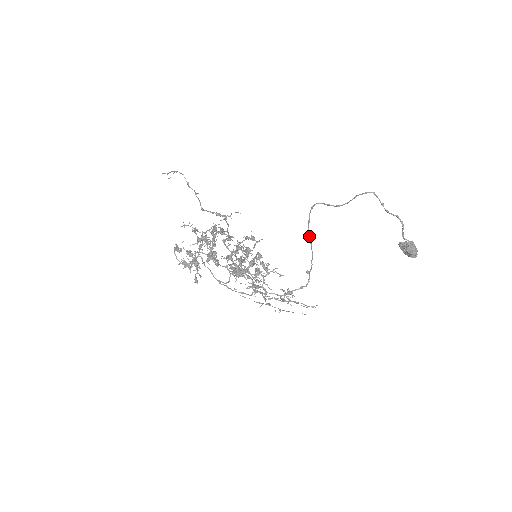
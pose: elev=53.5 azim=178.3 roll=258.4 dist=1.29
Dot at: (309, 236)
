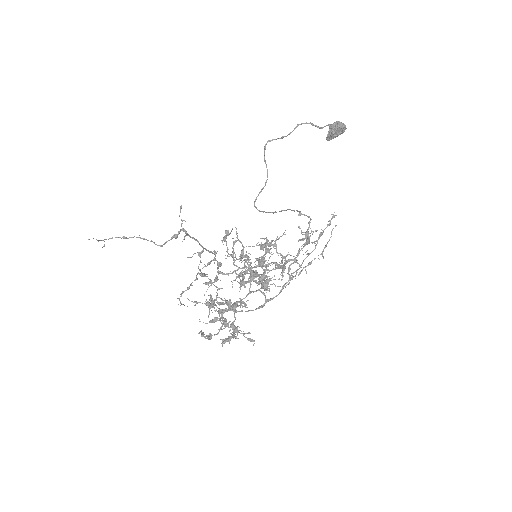
Dot at: (274, 212)
